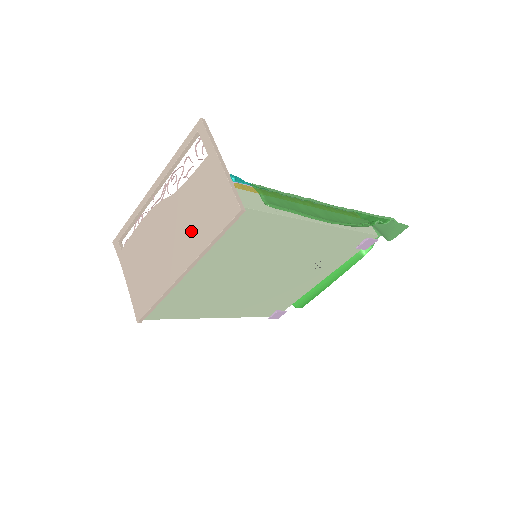
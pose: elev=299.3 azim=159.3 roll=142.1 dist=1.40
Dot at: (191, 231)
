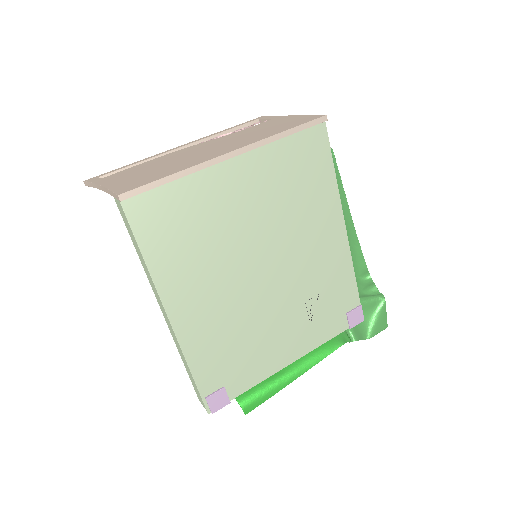
Dot at: (249, 137)
